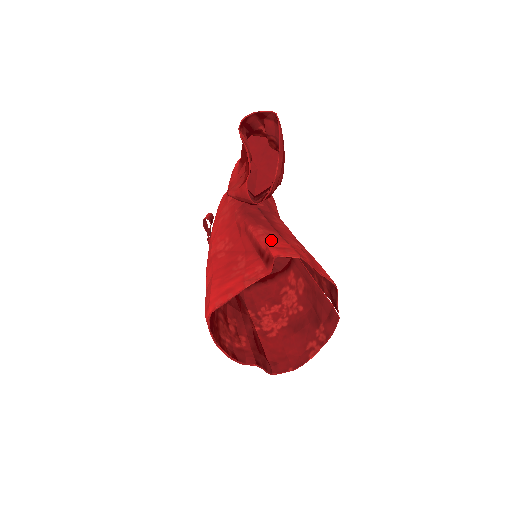
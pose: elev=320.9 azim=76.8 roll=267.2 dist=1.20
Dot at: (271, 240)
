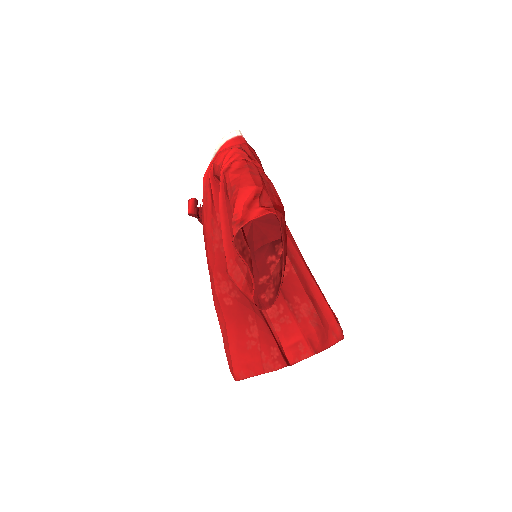
Dot at: (283, 333)
